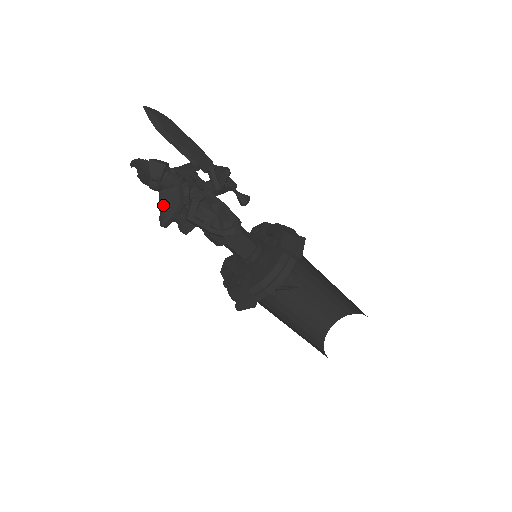
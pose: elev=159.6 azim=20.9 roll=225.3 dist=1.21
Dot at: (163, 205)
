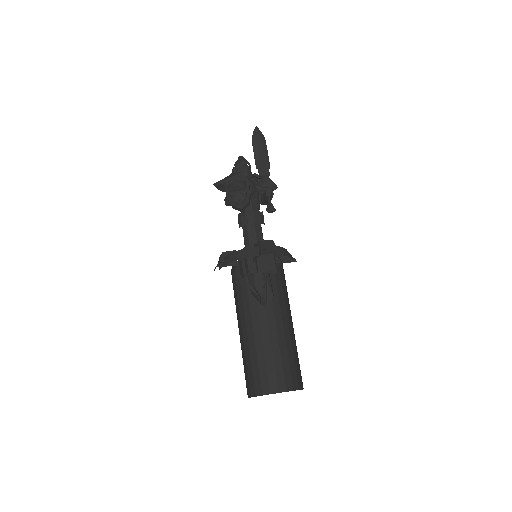
Dot at: (226, 177)
